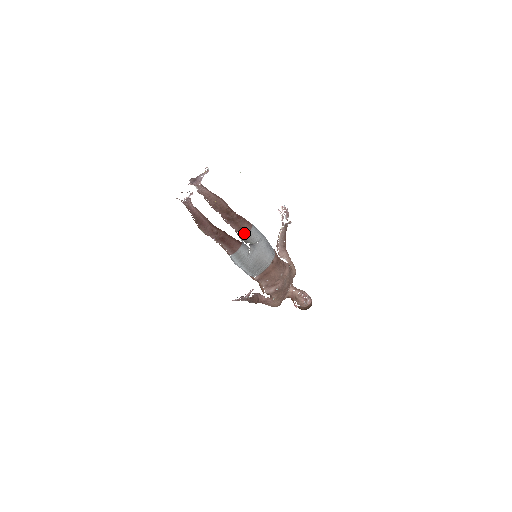
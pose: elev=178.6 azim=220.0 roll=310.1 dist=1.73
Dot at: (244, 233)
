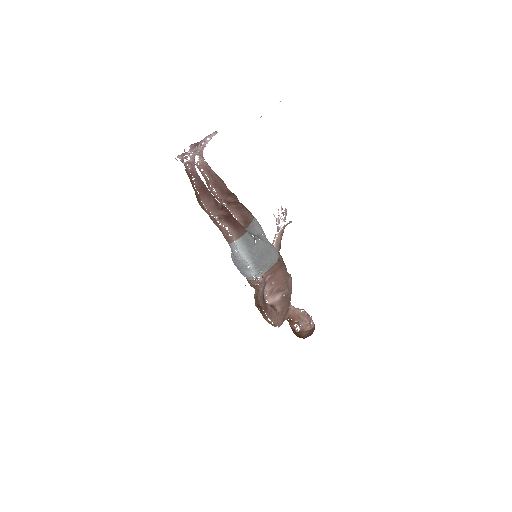
Dot at: (246, 221)
